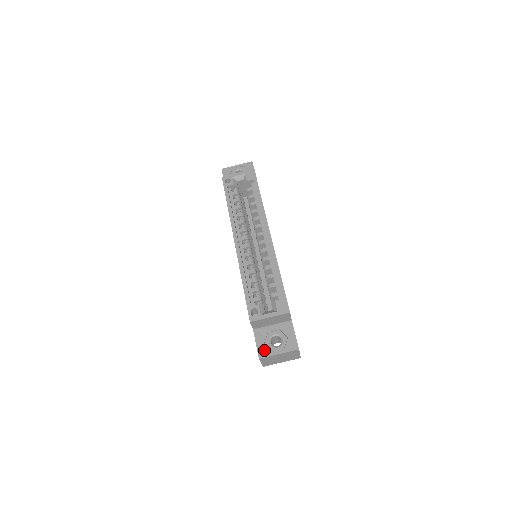
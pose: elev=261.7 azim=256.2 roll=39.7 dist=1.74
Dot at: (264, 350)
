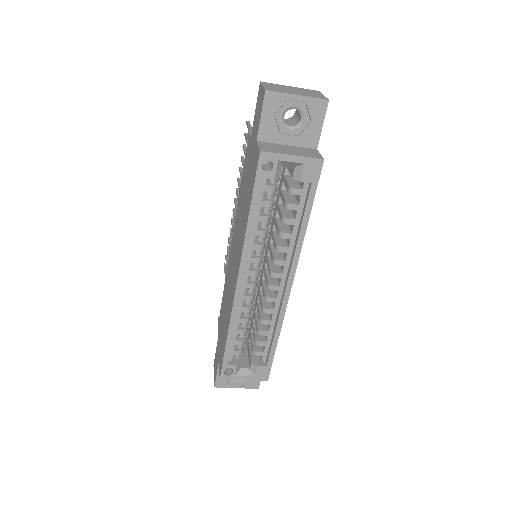
Dot at: (223, 382)
